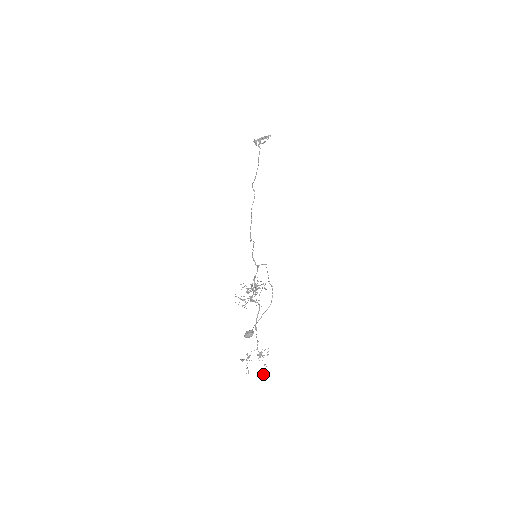
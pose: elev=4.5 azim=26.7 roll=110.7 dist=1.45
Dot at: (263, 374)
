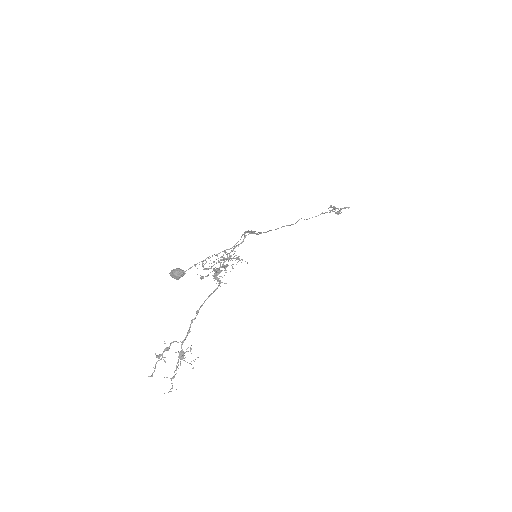
Dot at: (169, 391)
